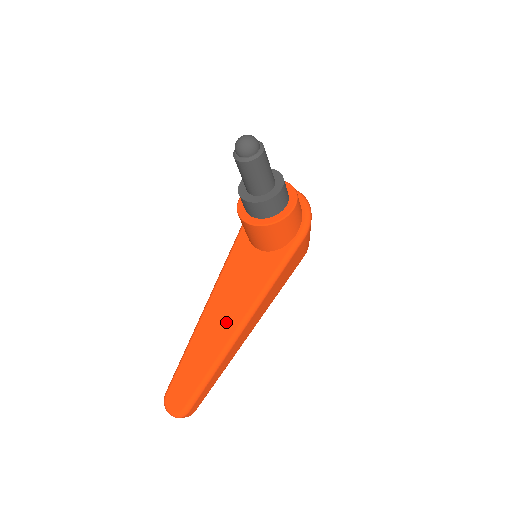
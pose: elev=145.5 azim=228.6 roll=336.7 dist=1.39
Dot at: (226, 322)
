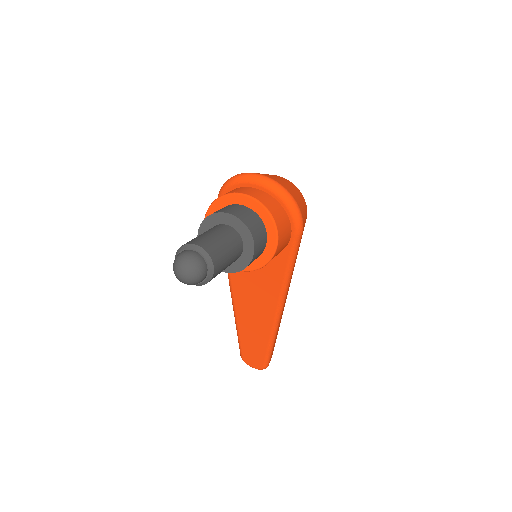
Dot at: (261, 314)
